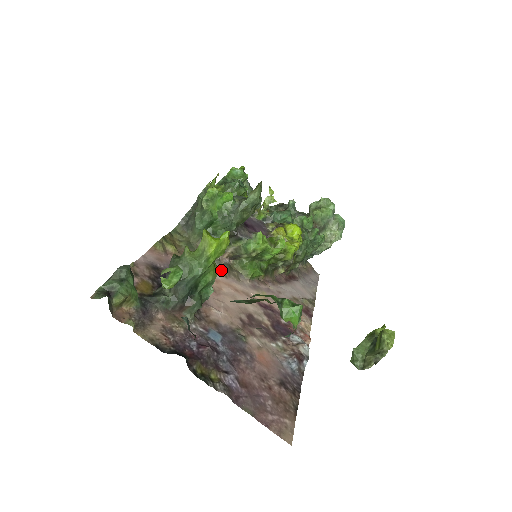
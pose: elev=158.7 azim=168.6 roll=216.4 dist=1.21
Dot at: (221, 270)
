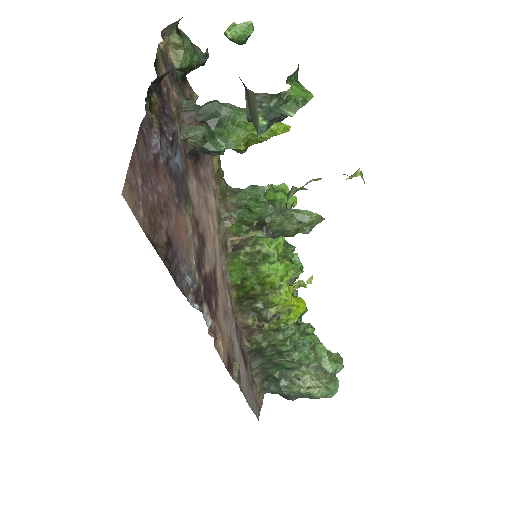
Dot at: (221, 226)
